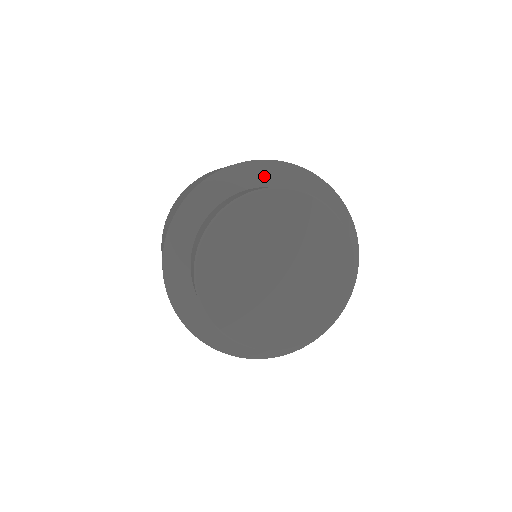
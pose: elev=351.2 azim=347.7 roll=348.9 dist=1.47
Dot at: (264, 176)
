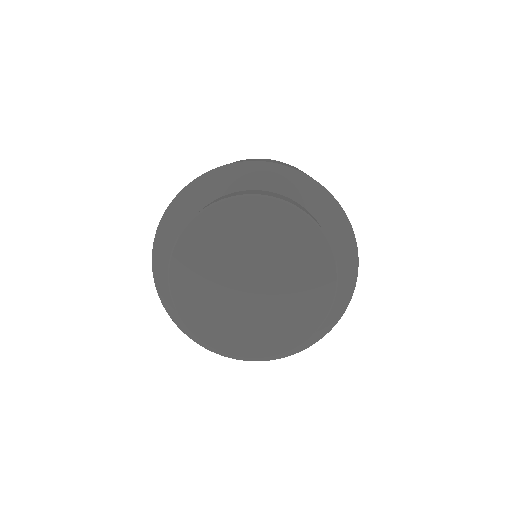
Dot at: (256, 178)
